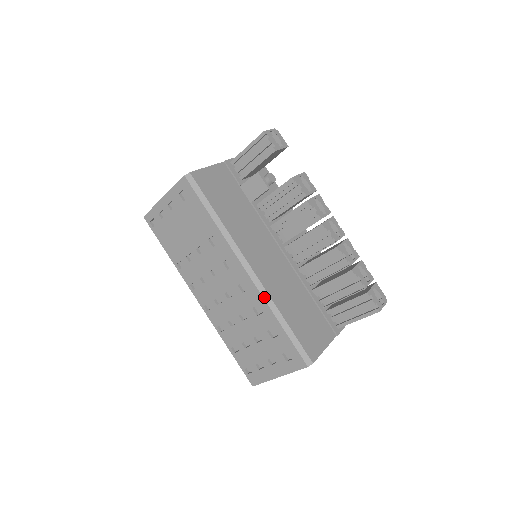
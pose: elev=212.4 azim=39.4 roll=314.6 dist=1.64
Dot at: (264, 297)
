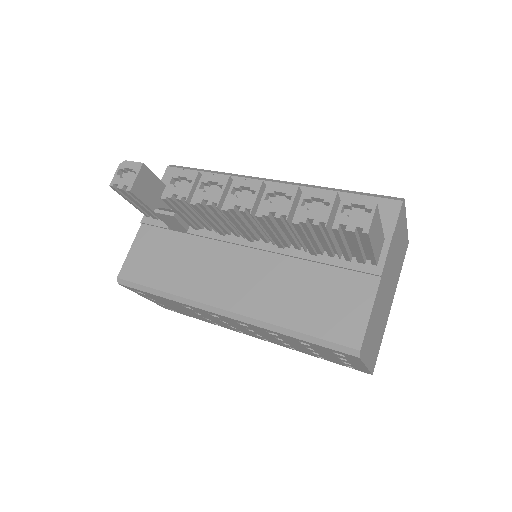
Dot at: (256, 325)
